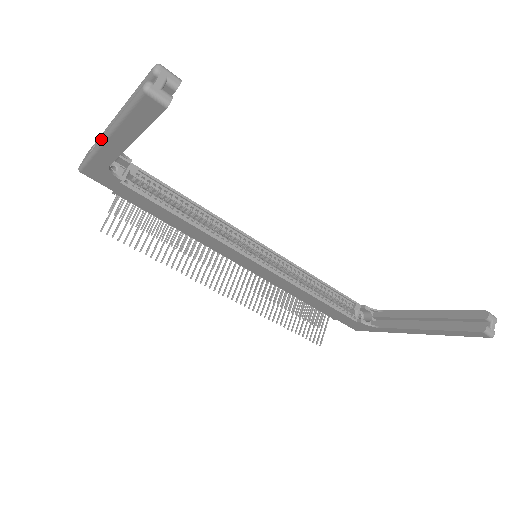
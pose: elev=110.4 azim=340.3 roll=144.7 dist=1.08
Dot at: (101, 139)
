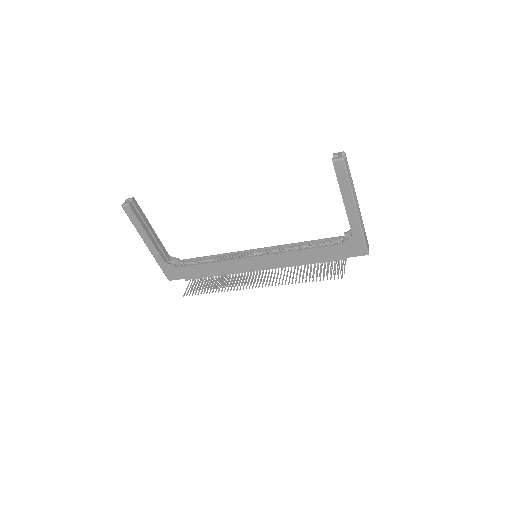
Dot at: (148, 248)
